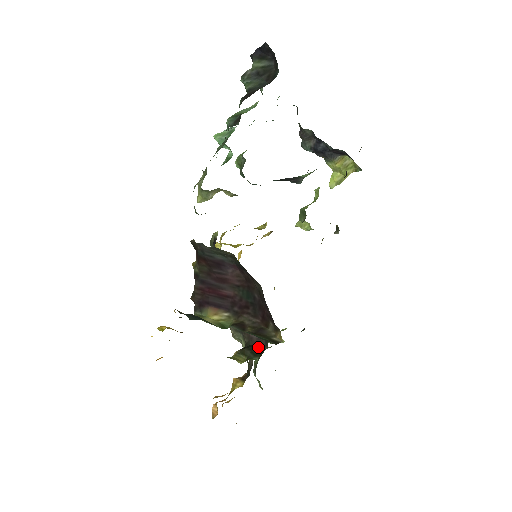
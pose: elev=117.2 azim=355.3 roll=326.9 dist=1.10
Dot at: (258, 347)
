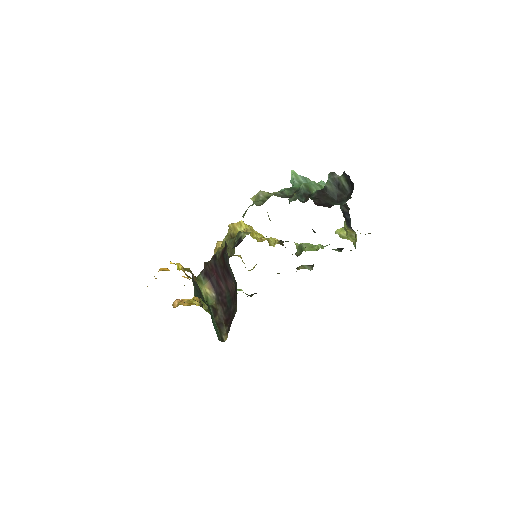
Dot at: occluded
